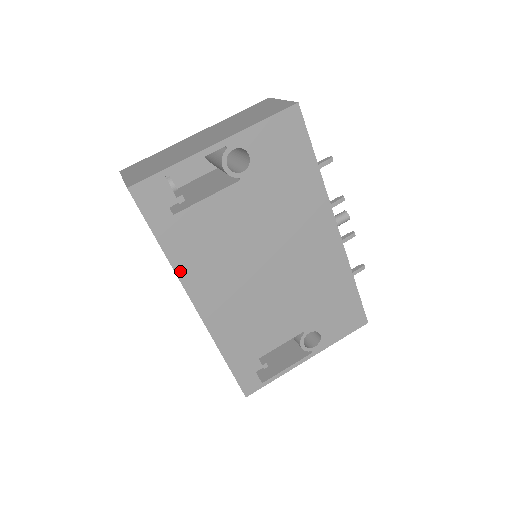
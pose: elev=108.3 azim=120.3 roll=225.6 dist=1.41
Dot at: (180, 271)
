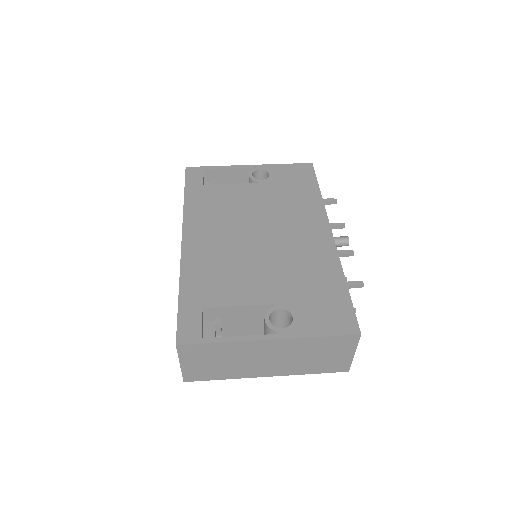
Dot at: (187, 213)
